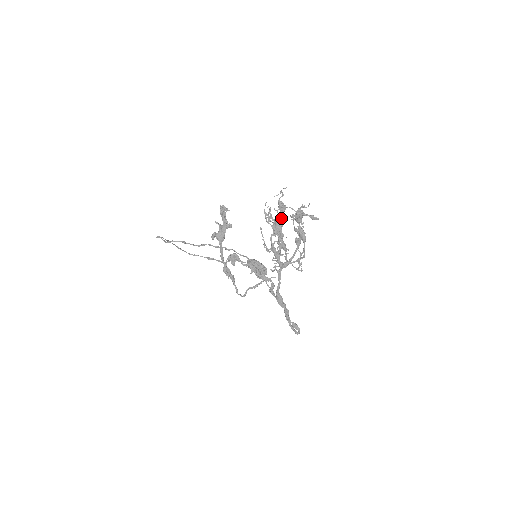
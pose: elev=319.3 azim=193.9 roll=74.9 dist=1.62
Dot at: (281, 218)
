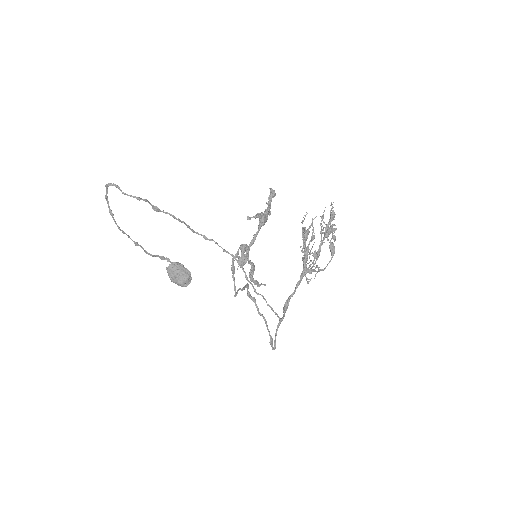
Dot at: occluded
